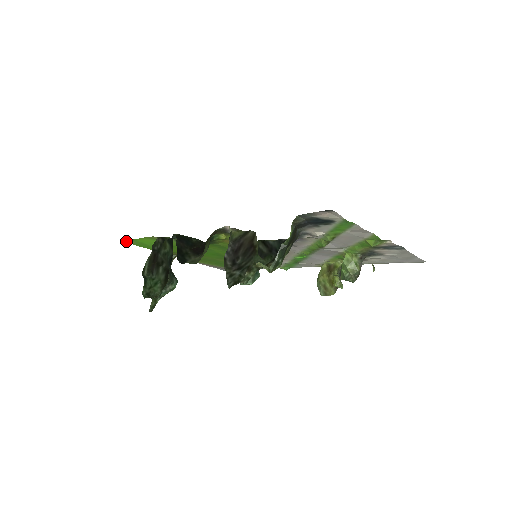
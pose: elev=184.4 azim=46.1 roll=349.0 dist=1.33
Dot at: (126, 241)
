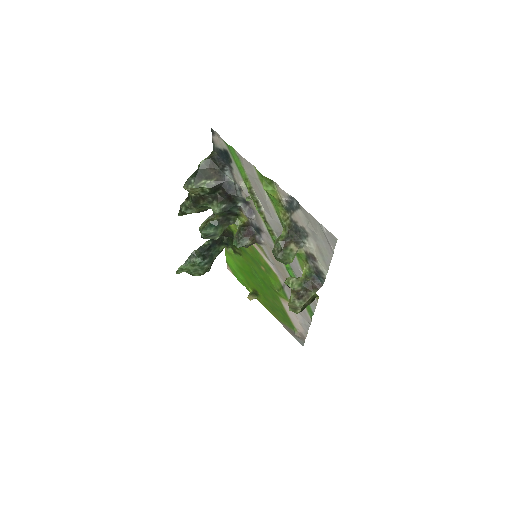
Dot at: (230, 270)
